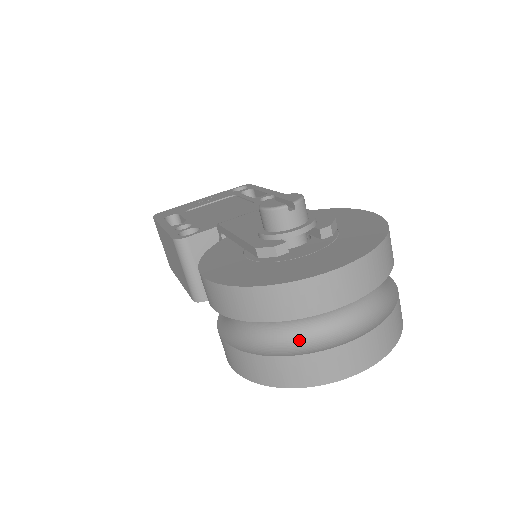
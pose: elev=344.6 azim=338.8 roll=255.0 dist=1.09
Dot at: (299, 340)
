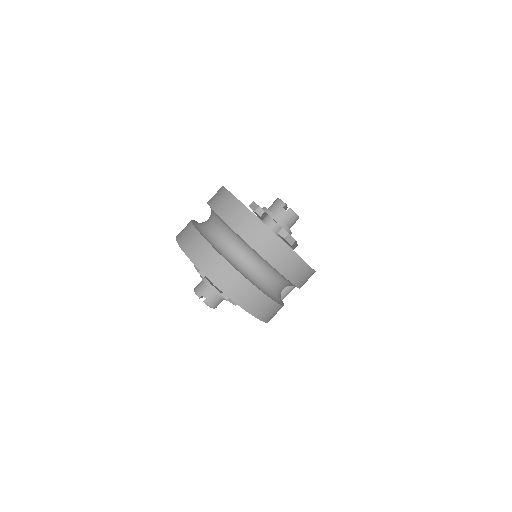
Dot at: (212, 238)
